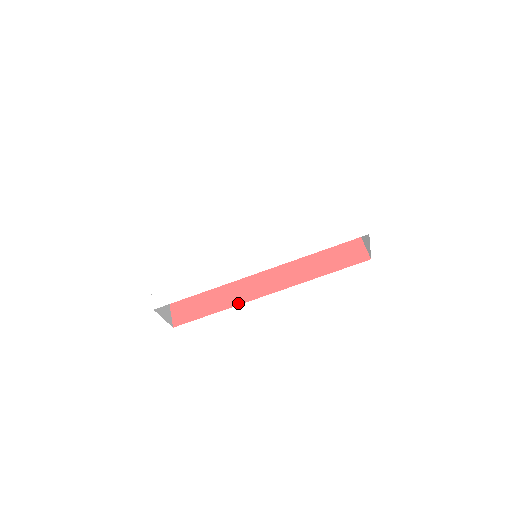
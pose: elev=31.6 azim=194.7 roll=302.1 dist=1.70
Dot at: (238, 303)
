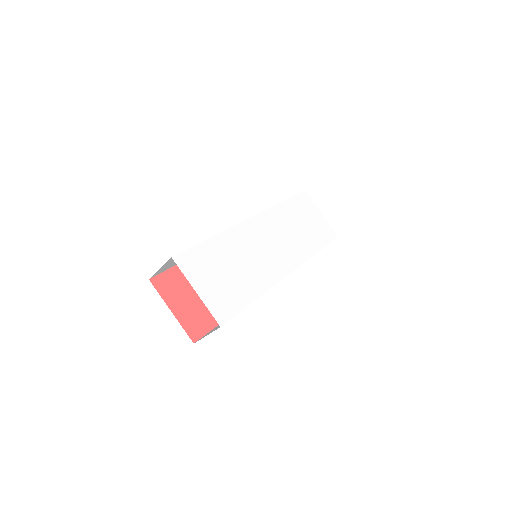
Dot at: occluded
